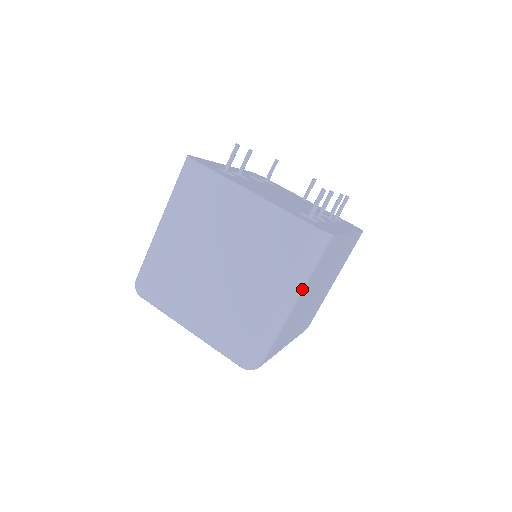
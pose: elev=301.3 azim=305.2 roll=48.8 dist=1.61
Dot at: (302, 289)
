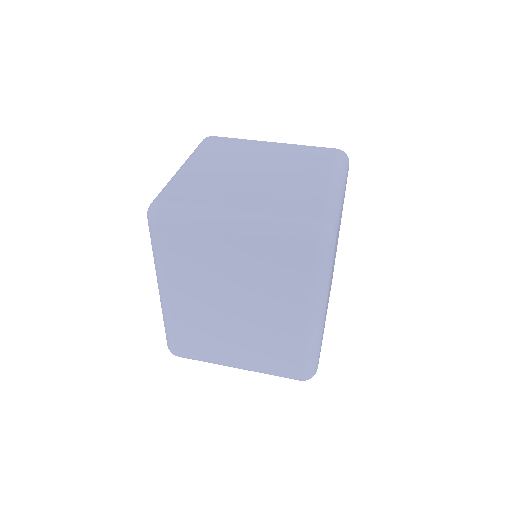
Dot at: (344, 186)
